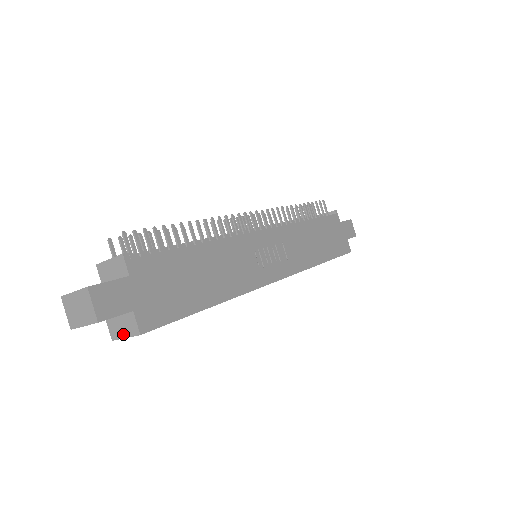
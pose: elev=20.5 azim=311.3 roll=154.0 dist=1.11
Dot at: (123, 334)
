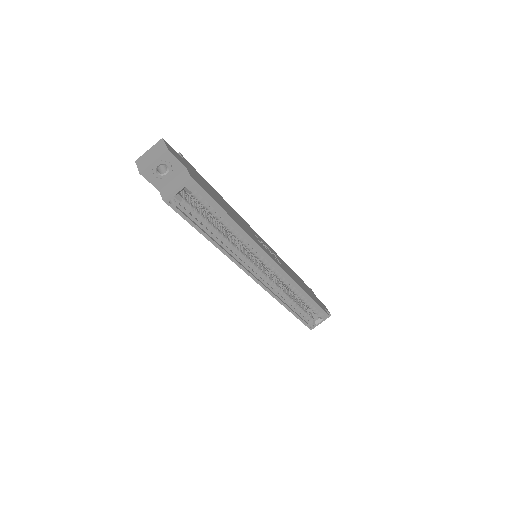
Dot at: (175, 188)
